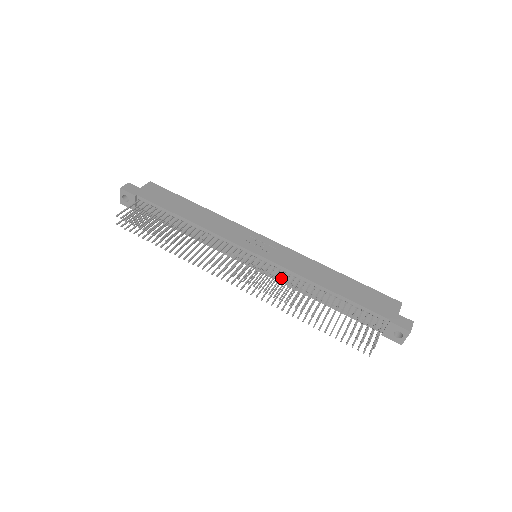
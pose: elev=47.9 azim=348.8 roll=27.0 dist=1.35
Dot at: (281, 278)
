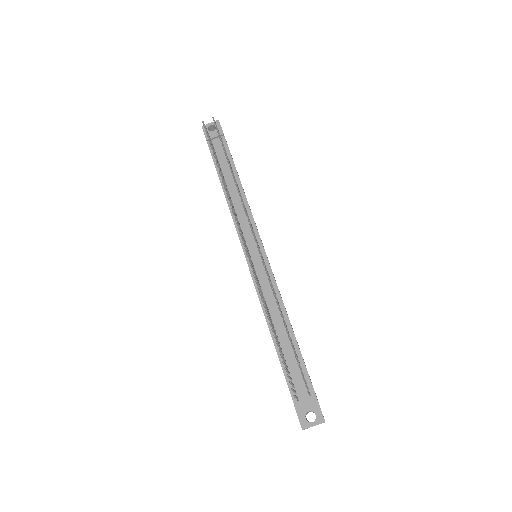
Dot at: (261, 286)
